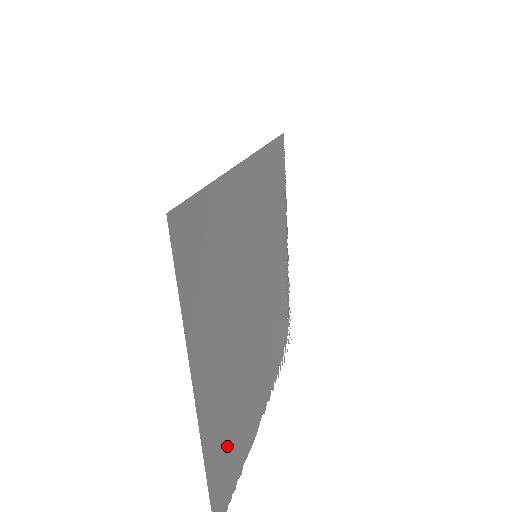
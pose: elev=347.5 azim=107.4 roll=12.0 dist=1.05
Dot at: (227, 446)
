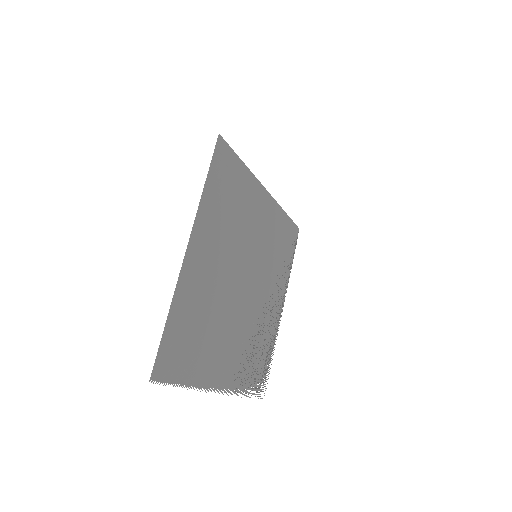
Dot at: (188, 331)
